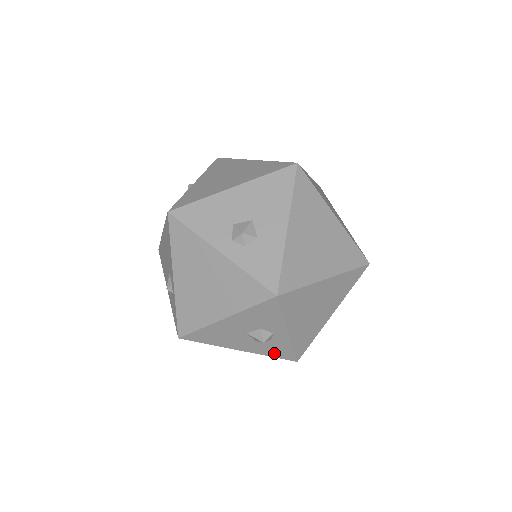
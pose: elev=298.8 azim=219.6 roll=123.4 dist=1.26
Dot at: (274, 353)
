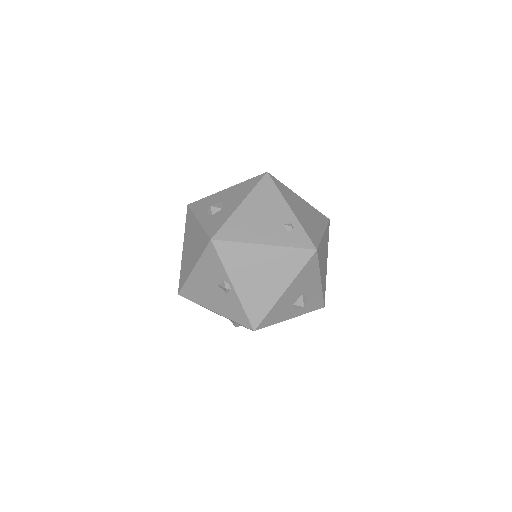
Dot at: occluded
